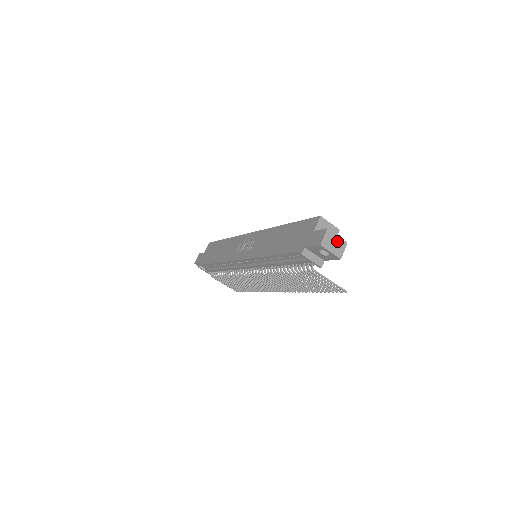
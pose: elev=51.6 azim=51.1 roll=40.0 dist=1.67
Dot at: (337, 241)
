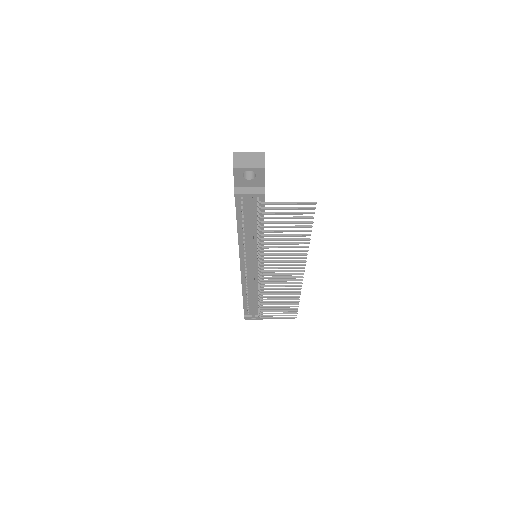
Dot at: (251, 156)
